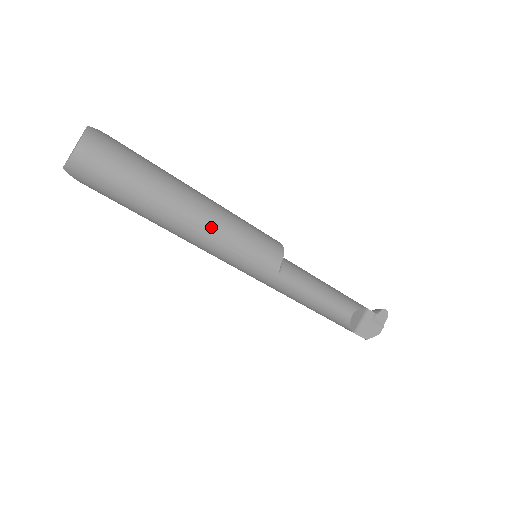
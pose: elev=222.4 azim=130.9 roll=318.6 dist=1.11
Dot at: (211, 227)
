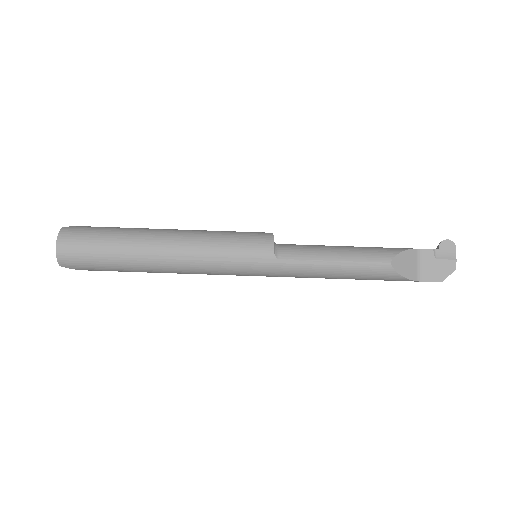
Dot at: (187, 251)
